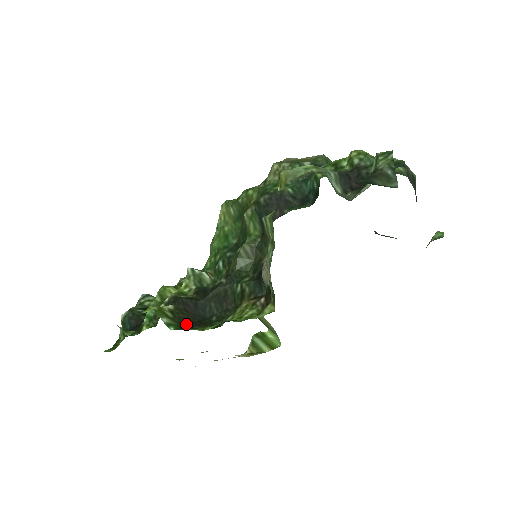
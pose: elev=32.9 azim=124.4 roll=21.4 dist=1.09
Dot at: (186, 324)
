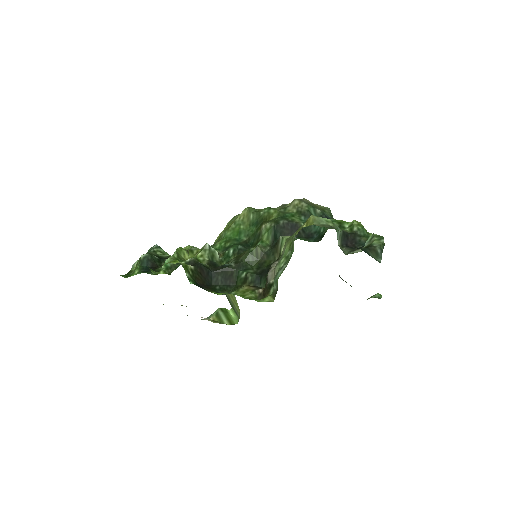
Dot at: (199, 283)
